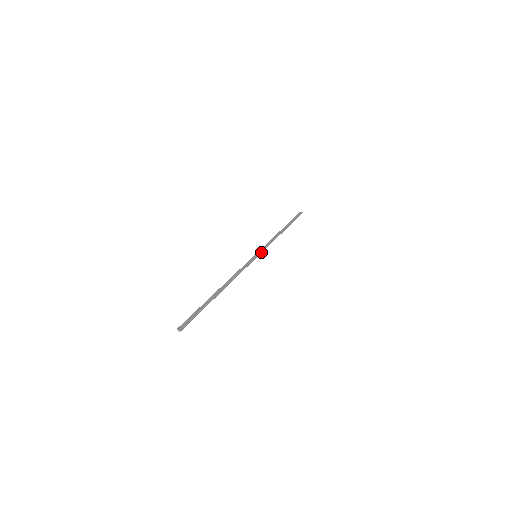
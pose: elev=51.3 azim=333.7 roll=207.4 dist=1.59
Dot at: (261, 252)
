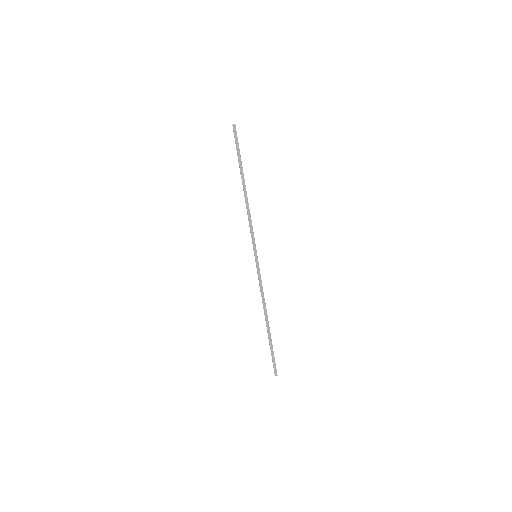
Dot at: (255, 247)
